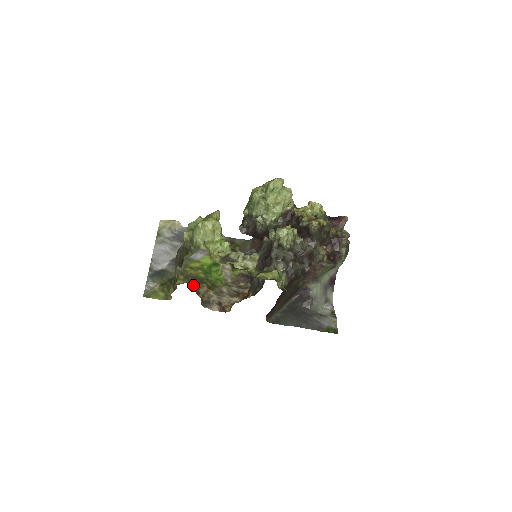
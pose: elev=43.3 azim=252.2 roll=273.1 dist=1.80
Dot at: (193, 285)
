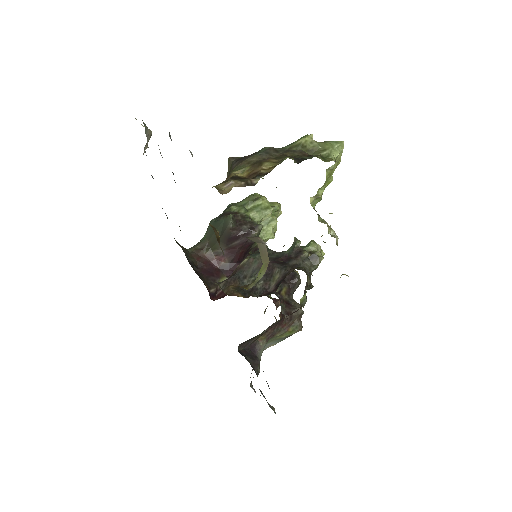
Dot at: occluded
